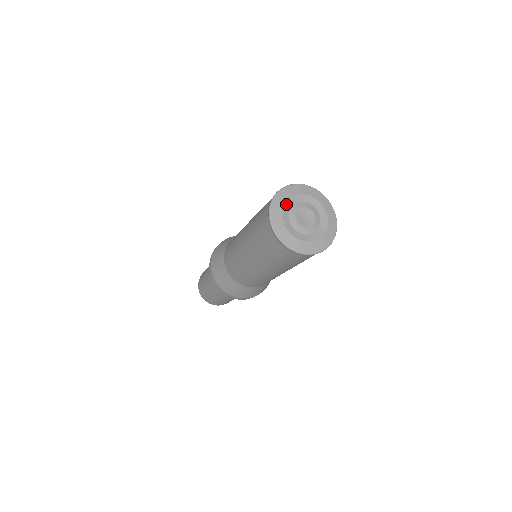
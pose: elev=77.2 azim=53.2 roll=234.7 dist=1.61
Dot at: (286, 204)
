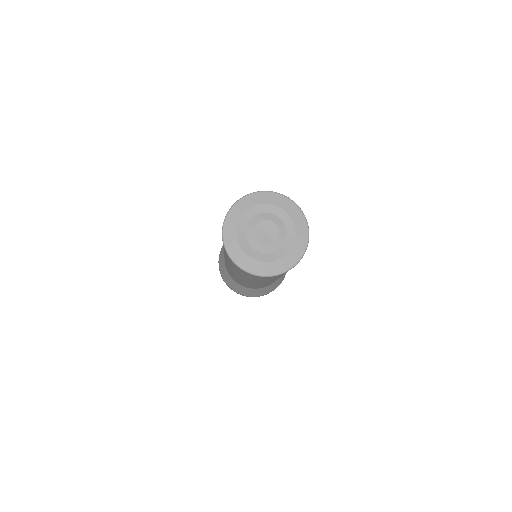
Dot at: (243, 218)
